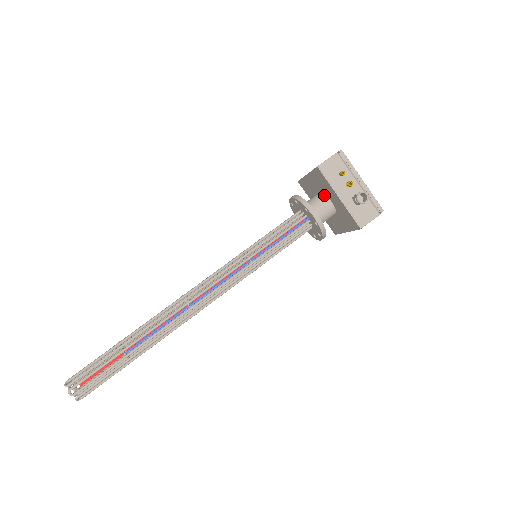
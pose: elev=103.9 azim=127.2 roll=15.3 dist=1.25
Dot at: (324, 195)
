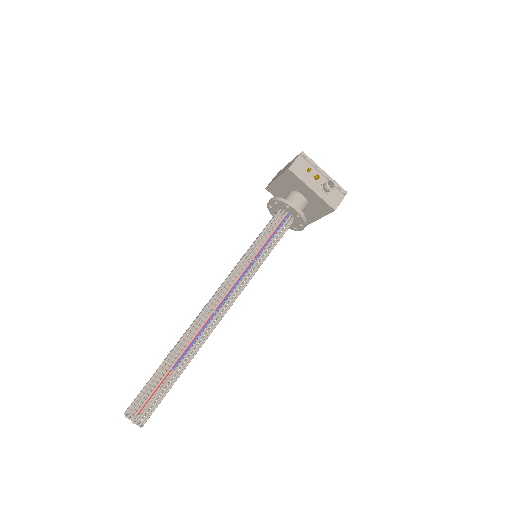
Dot at: (296, 192)
